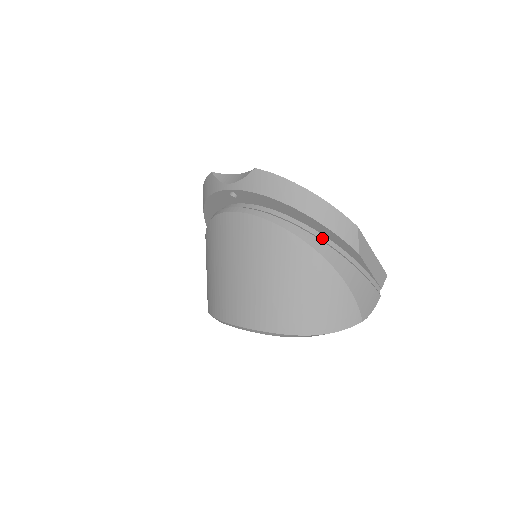
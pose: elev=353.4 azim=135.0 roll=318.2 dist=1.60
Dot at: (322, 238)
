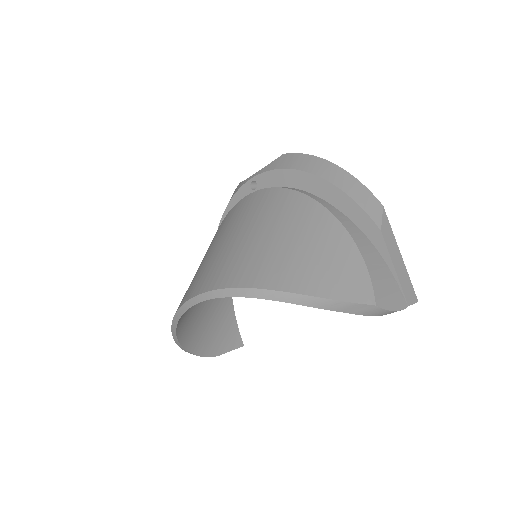
Dot at: occluded
